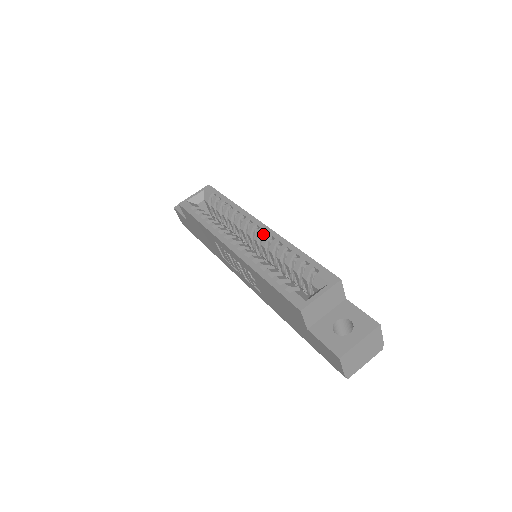
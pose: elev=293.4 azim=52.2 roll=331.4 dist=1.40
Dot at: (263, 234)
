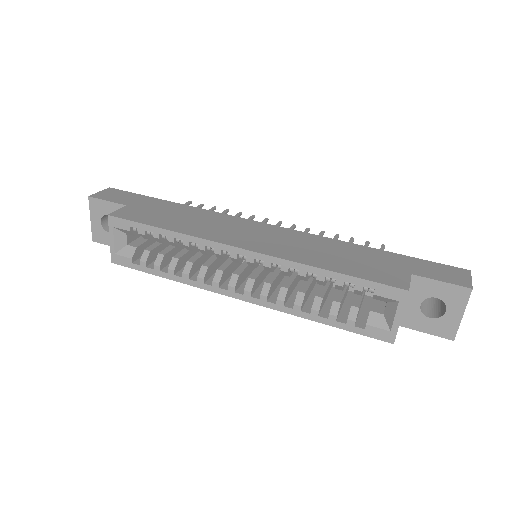
Dot at: (258, 262)
